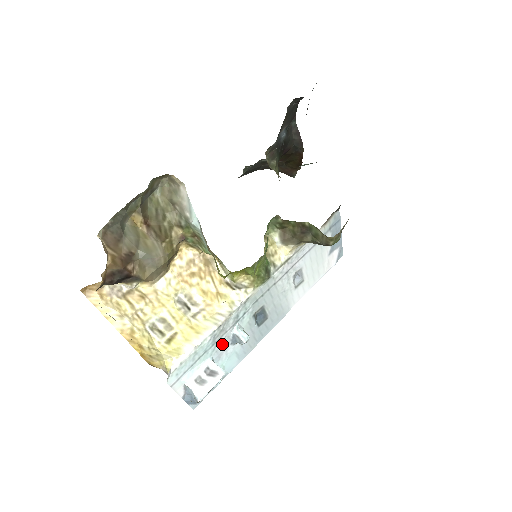
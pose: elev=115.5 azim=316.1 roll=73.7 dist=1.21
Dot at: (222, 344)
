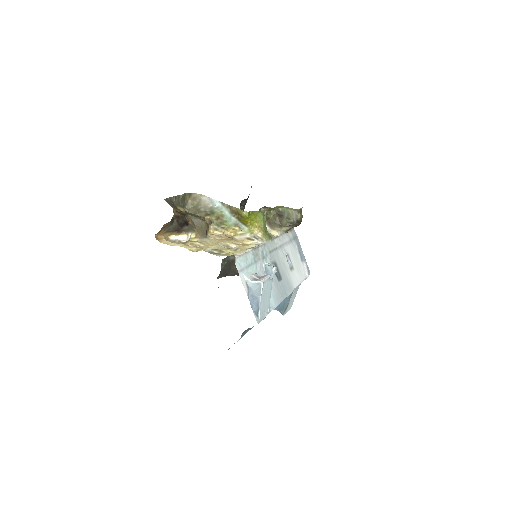
Dot at: (260, 270)
